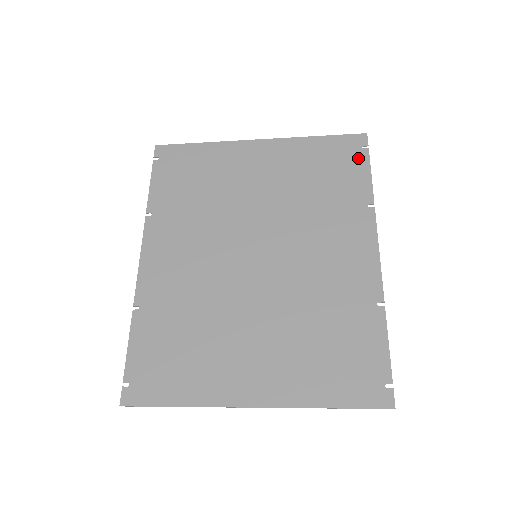
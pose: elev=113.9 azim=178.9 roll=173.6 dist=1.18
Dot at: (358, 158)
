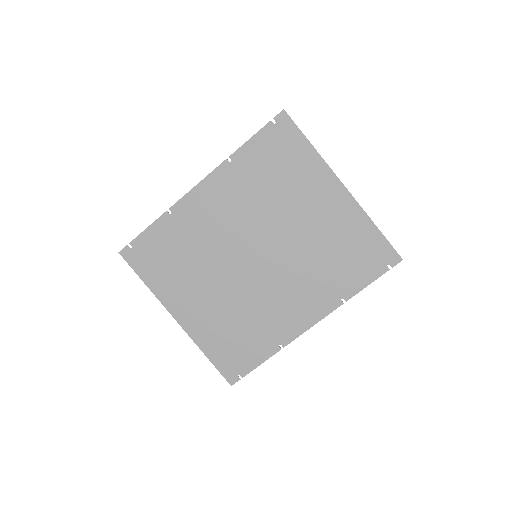
Dot at: (376, 268)
